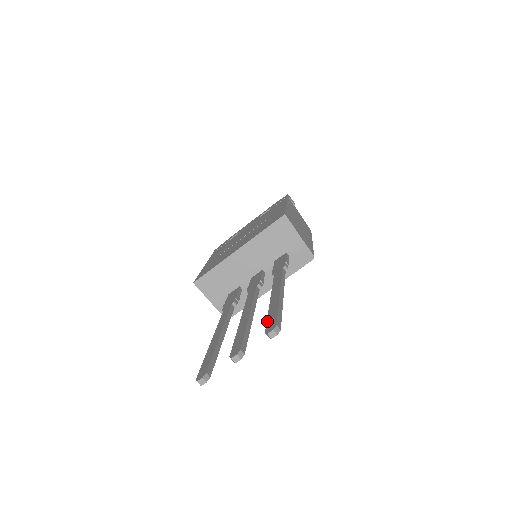
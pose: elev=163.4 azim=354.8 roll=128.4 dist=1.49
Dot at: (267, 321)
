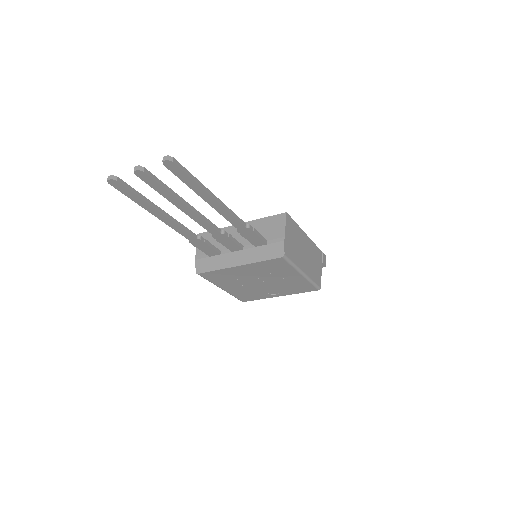
Dot at: occluded
